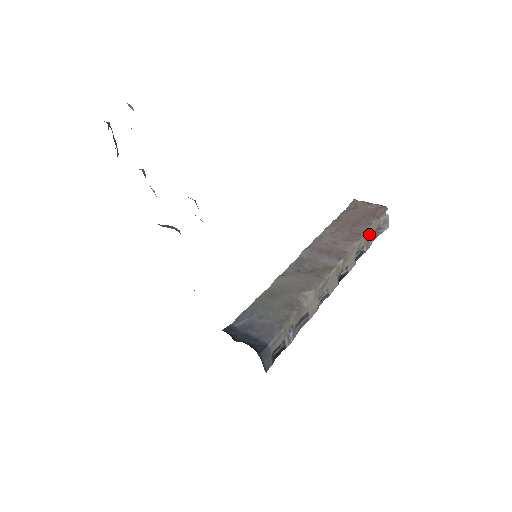
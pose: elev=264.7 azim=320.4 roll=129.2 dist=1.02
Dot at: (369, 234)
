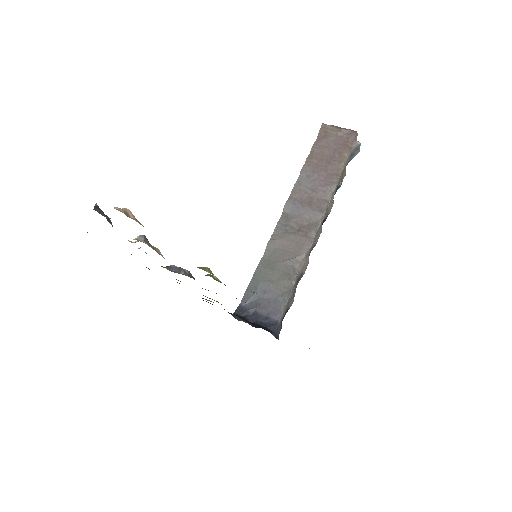
Dot at: (343, 169)
